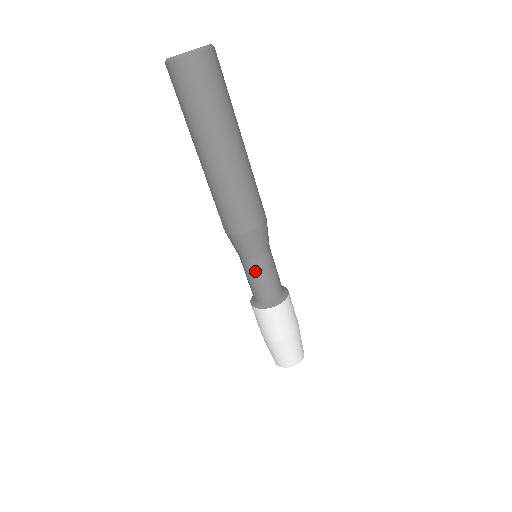
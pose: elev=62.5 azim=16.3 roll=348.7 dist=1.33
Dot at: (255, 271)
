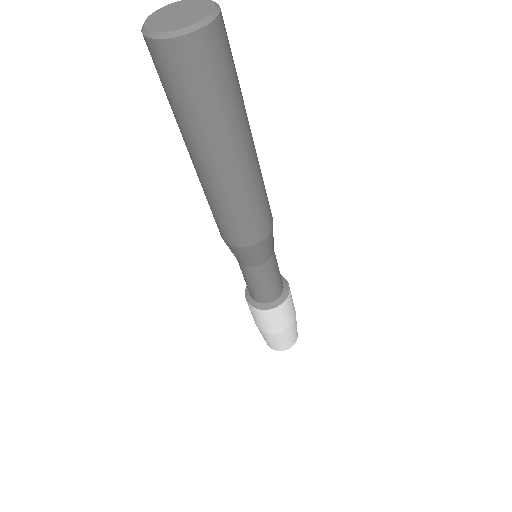
Dot at: (251, 276)
